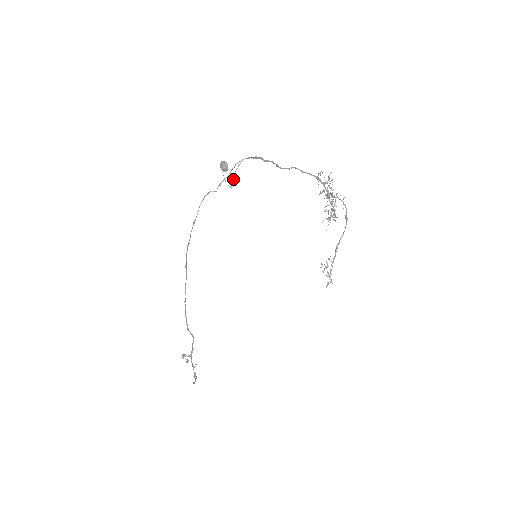
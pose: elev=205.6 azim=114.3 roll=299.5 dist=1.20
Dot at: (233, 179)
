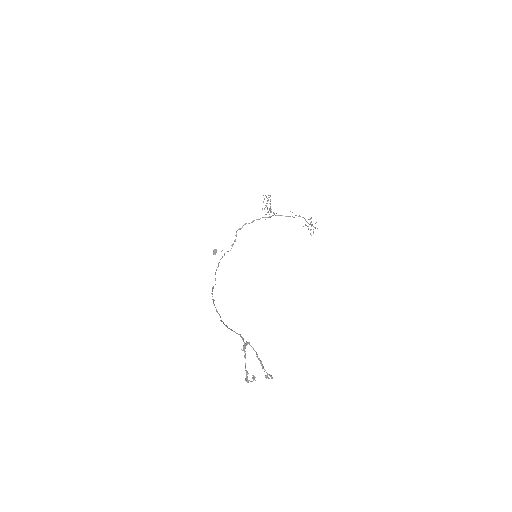
Dot at: occluded
